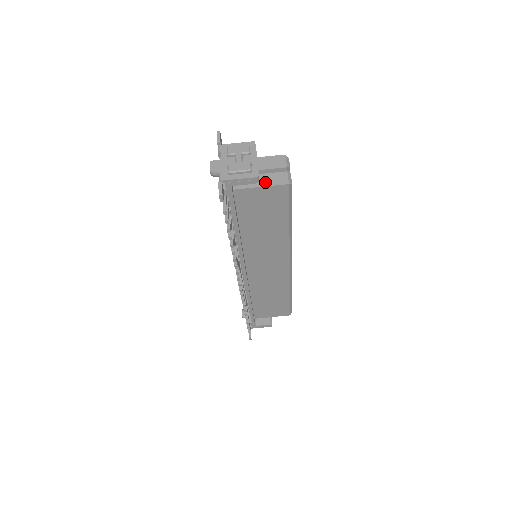
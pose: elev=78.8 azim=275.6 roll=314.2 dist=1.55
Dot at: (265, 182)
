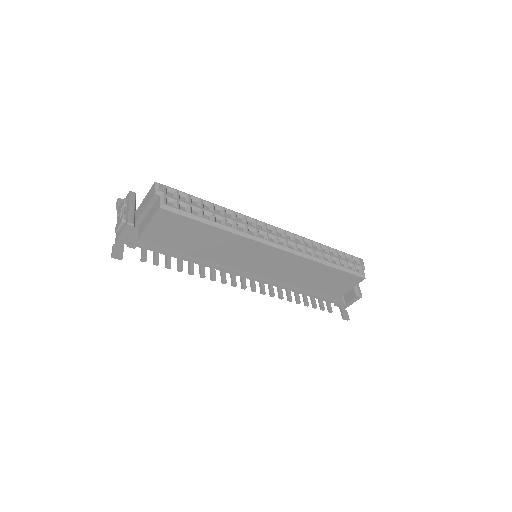
Dot at: (150, 217)
